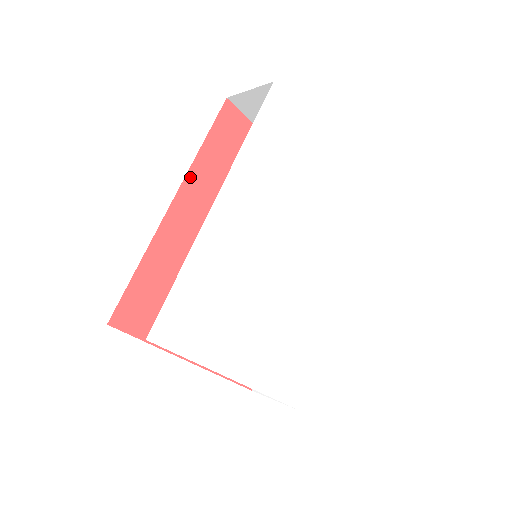
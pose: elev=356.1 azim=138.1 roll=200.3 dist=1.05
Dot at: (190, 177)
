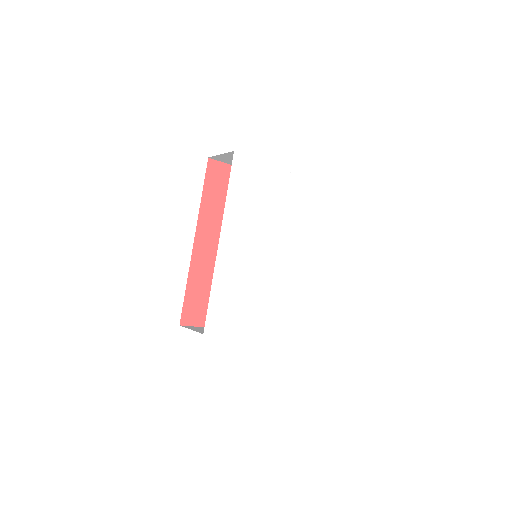
Dot at: (200, 220)
